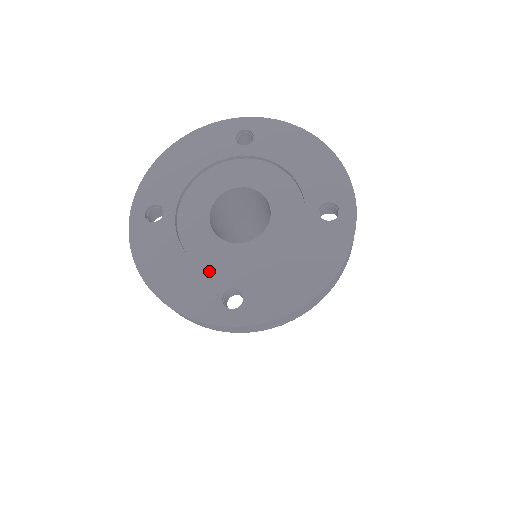
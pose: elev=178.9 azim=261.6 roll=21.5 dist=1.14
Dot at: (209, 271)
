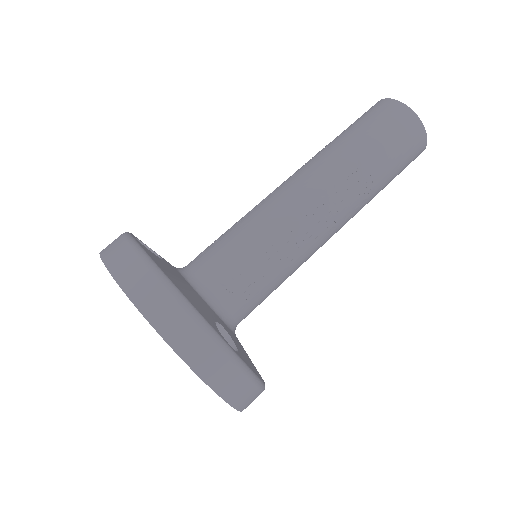
Dot at: occluded
